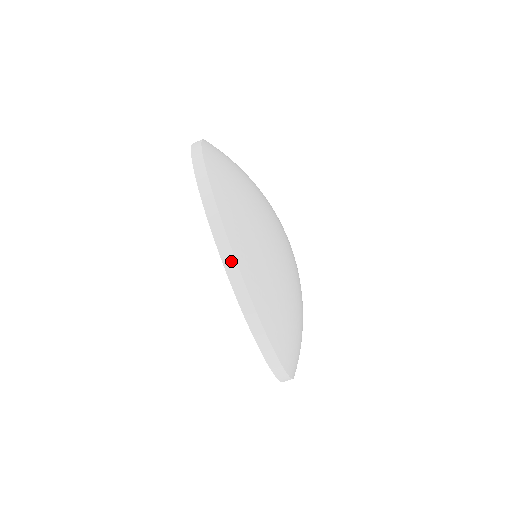
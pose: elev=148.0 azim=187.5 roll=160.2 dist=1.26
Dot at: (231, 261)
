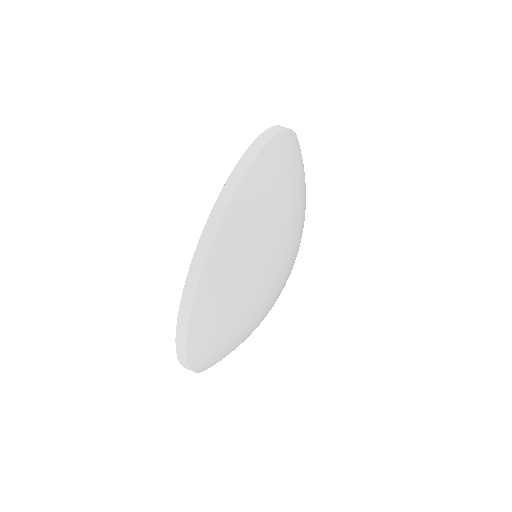
Dot at: (183, 358)
